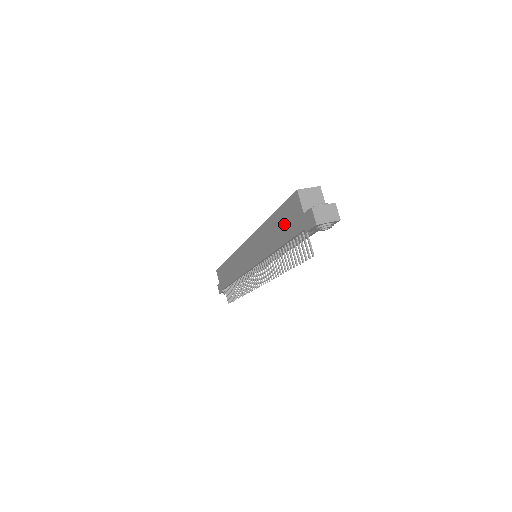
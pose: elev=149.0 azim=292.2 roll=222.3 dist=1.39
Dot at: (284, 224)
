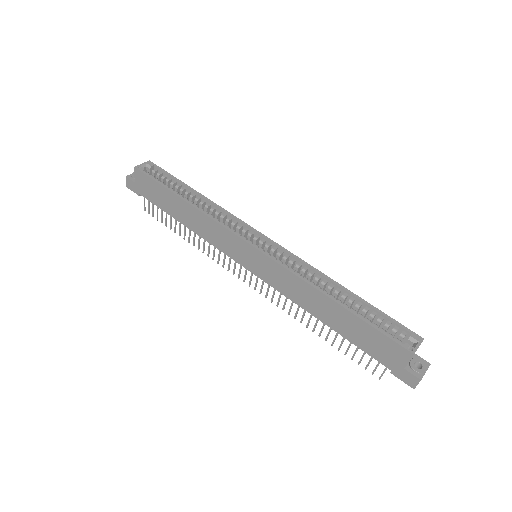
Dot at: (361, 335)
